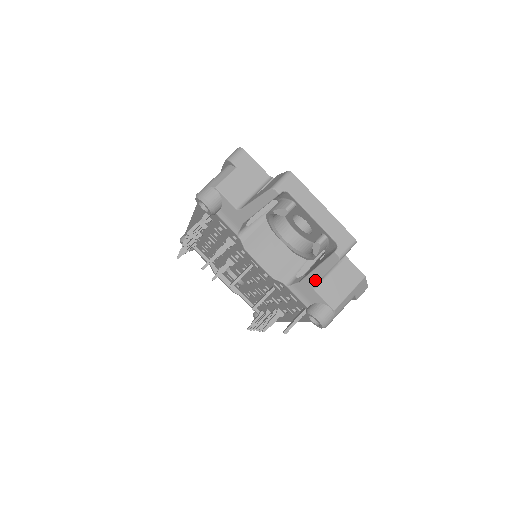
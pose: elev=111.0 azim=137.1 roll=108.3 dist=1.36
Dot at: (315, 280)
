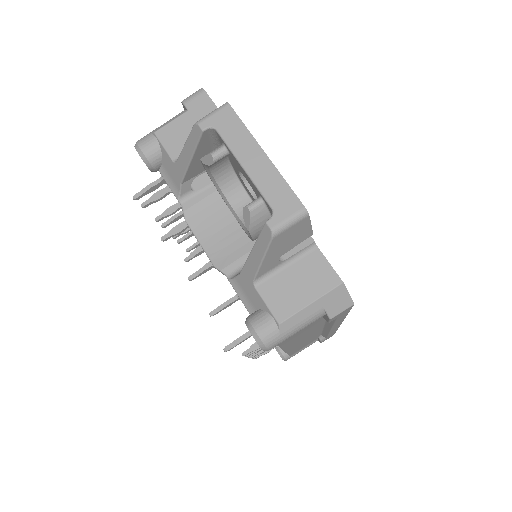
Dot at: (253, 271)
